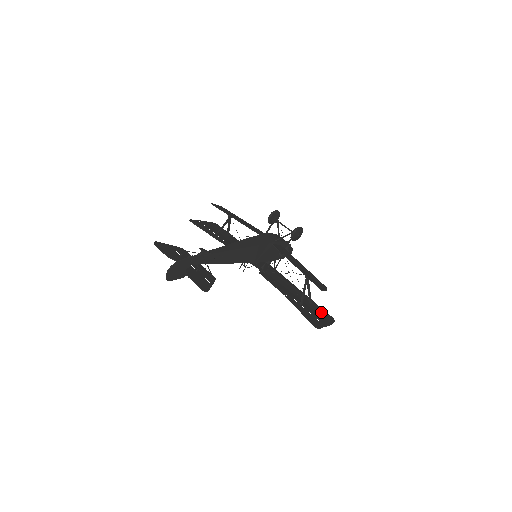
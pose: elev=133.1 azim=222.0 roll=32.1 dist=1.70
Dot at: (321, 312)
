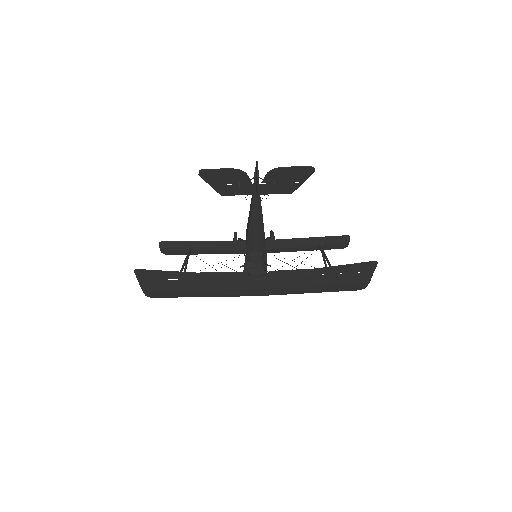
Dot at: (348, 285)
